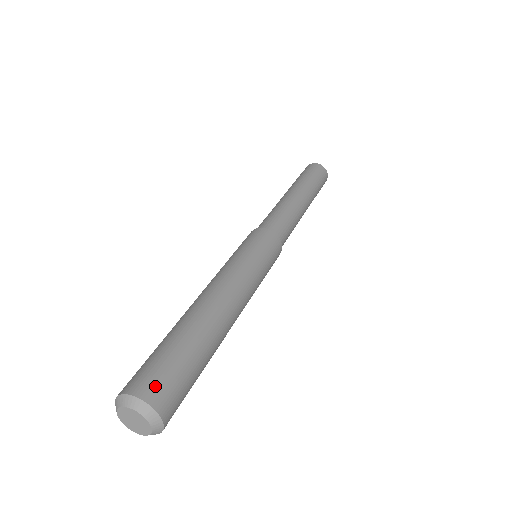
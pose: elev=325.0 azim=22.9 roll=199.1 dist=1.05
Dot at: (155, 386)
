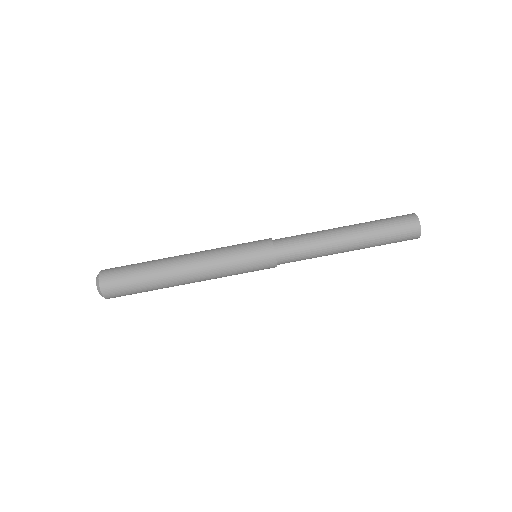
Dot at: (111, 289)
